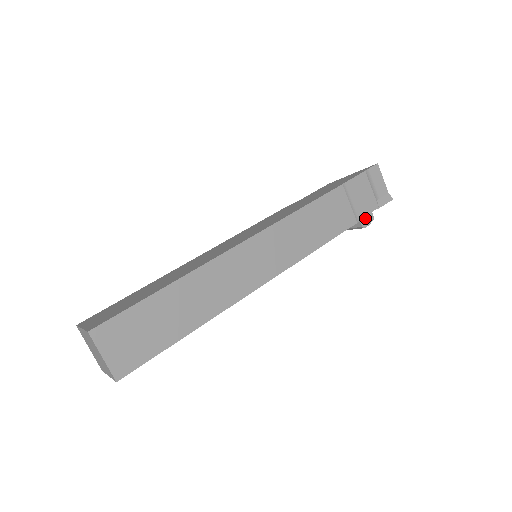
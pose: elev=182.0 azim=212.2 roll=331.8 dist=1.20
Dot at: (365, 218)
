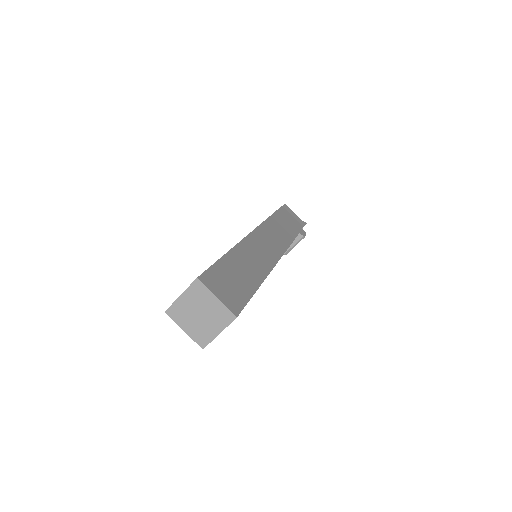
Dot at: (301, 232)
